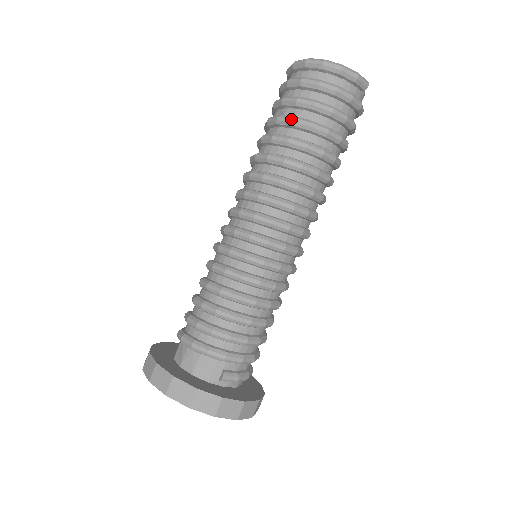
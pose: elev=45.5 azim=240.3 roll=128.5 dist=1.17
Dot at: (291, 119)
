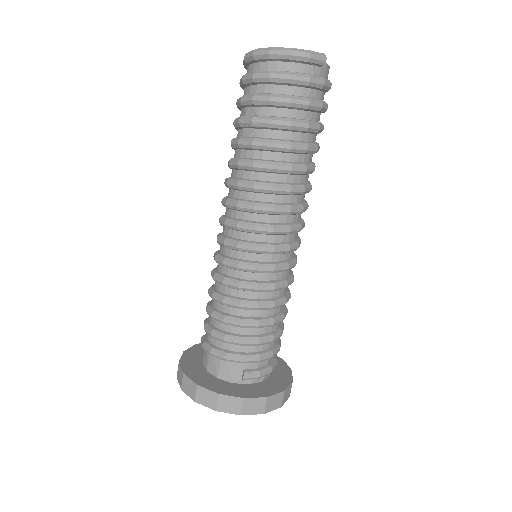
Dot at: (251, 120)
